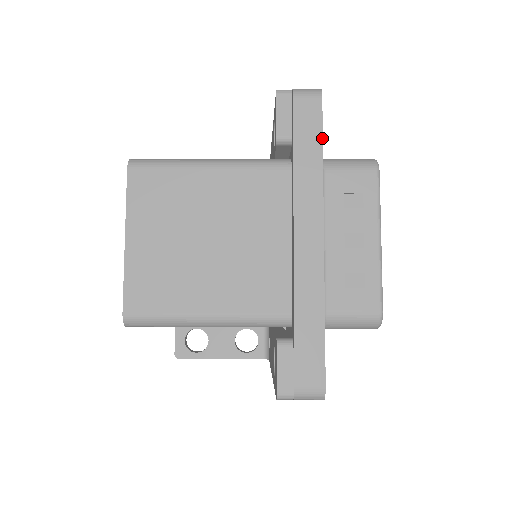
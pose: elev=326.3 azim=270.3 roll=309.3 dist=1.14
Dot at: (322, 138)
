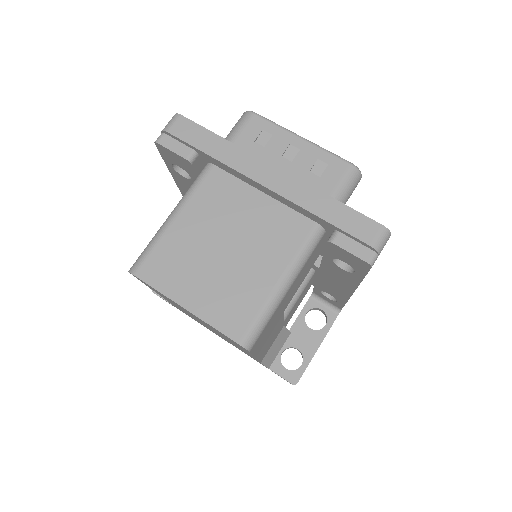
Dot at: (208, 130)
